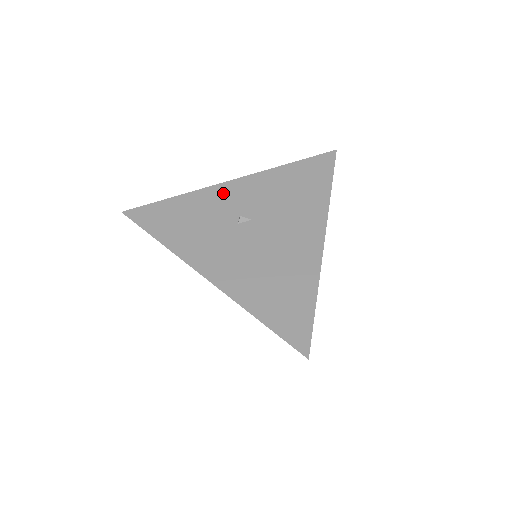
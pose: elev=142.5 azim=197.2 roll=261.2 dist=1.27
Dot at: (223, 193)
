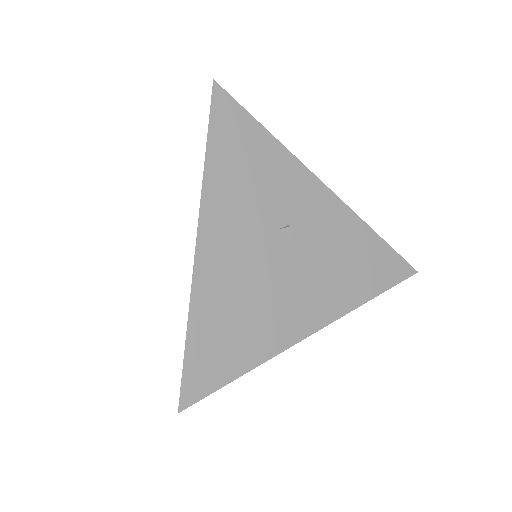
Dot at: (305, 186)
